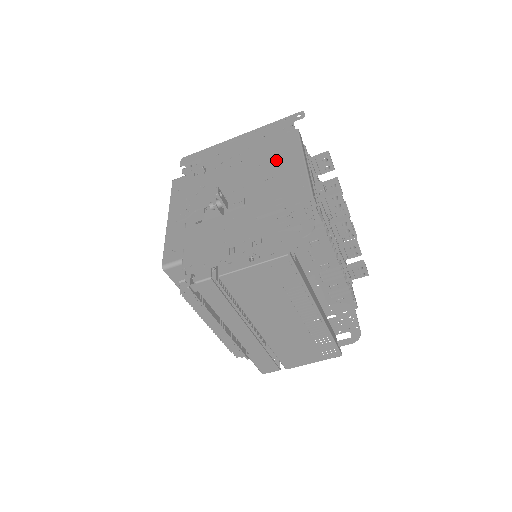
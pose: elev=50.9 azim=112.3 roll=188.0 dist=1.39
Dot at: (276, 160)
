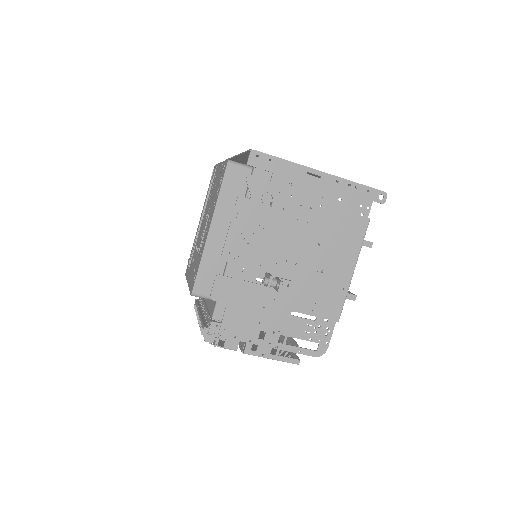
Dot at: (335, 250)
